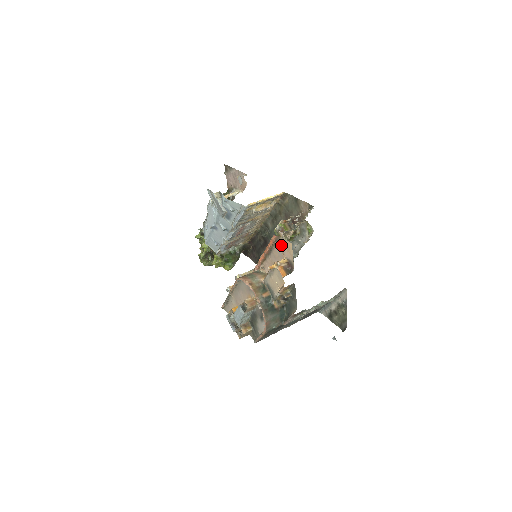
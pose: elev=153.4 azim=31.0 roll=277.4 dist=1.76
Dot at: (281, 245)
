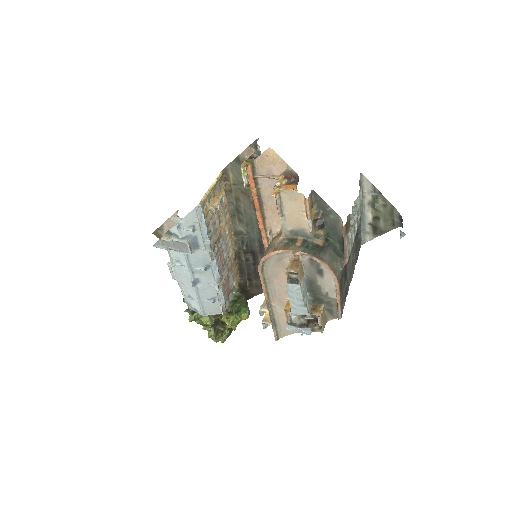
Dot at: (262, 170)
